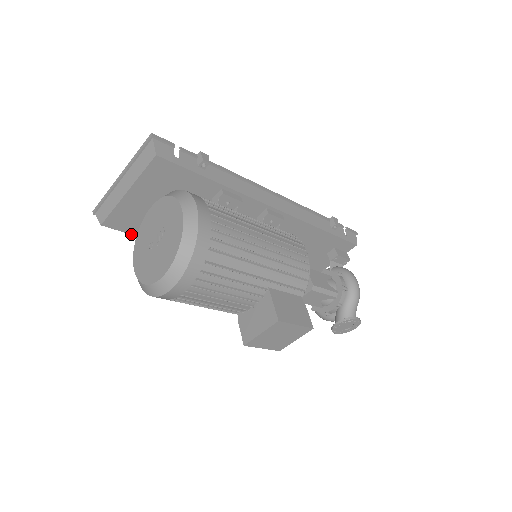
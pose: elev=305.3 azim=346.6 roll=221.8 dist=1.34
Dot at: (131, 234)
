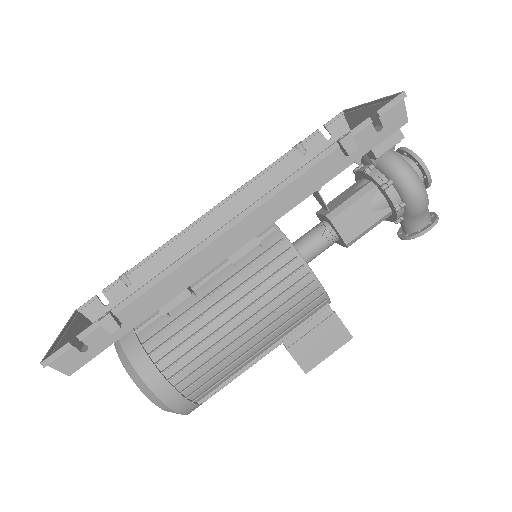
Dot at: occluded
